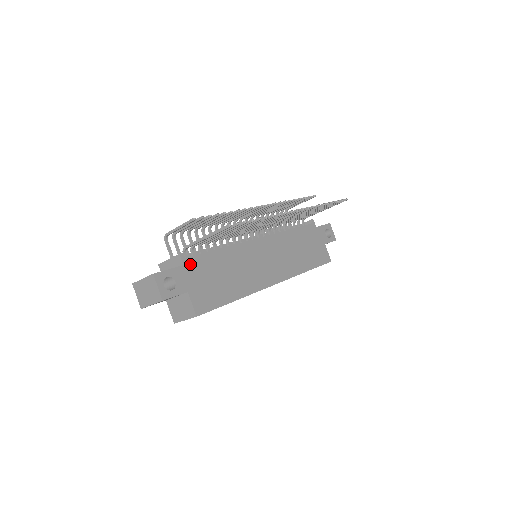
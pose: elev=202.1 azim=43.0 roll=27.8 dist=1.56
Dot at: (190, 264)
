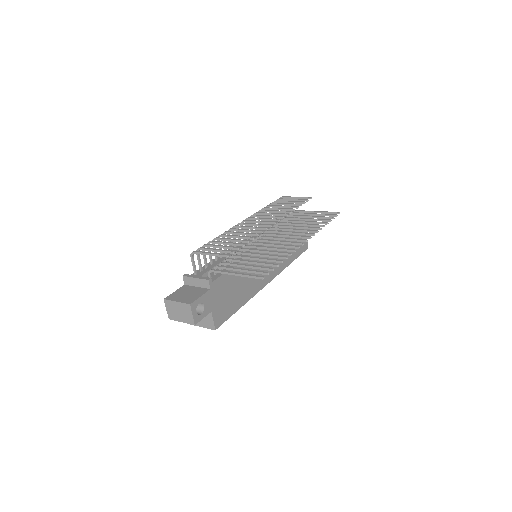
Dot at: (215, 286)
